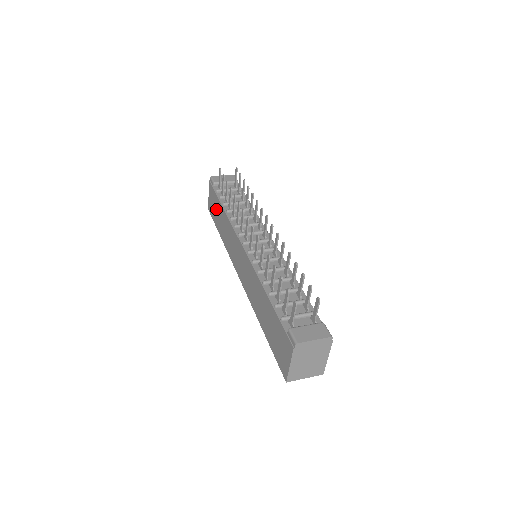
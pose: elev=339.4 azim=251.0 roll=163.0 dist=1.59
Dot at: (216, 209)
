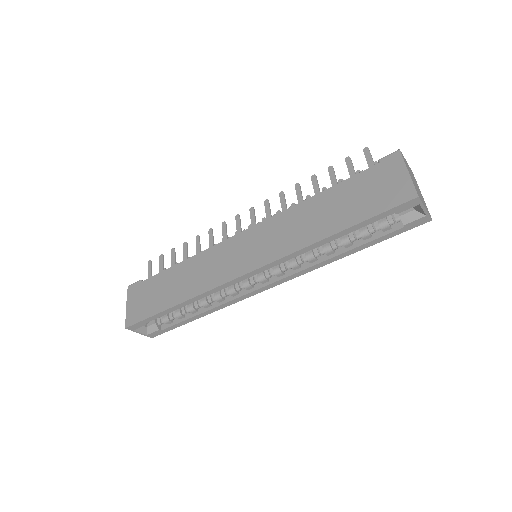
Dot at: (156, 291)
